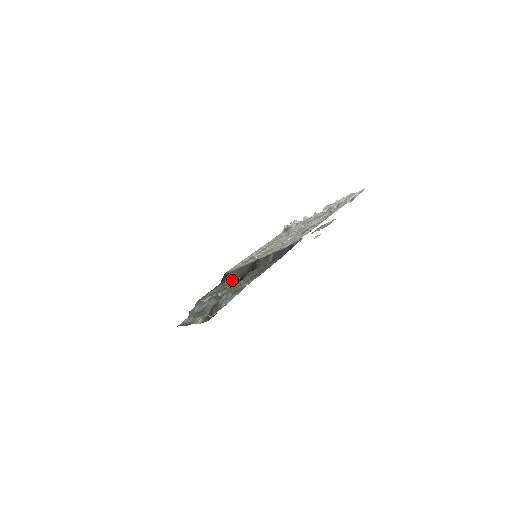
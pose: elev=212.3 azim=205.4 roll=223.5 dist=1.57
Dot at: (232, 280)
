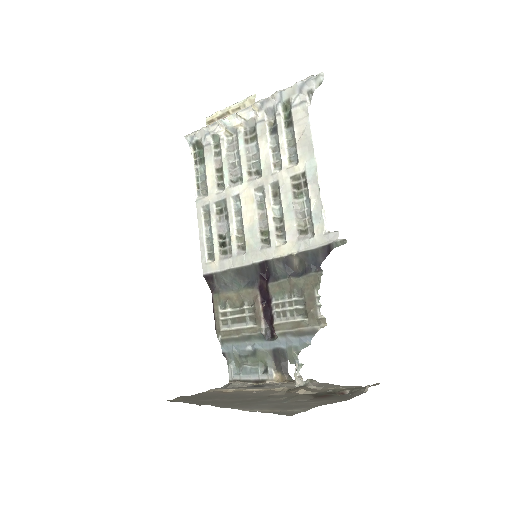
Dot at: (241, 293)
